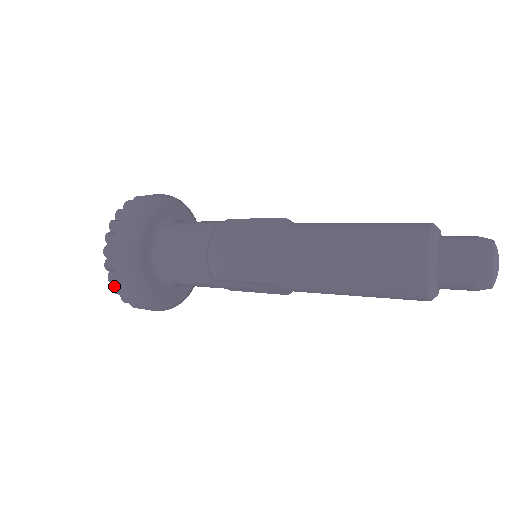
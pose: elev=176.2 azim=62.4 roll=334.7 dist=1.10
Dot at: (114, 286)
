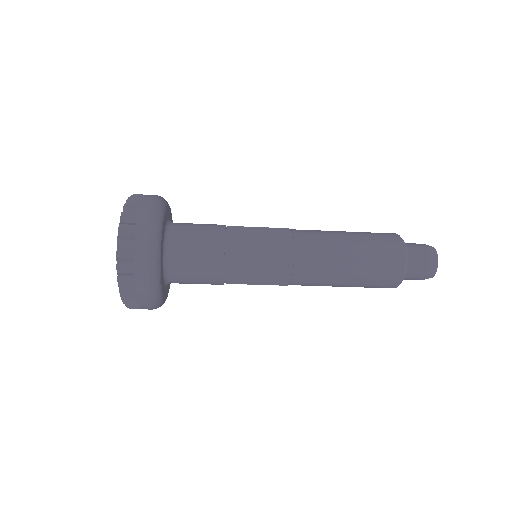
Dot at: (118, 250)
